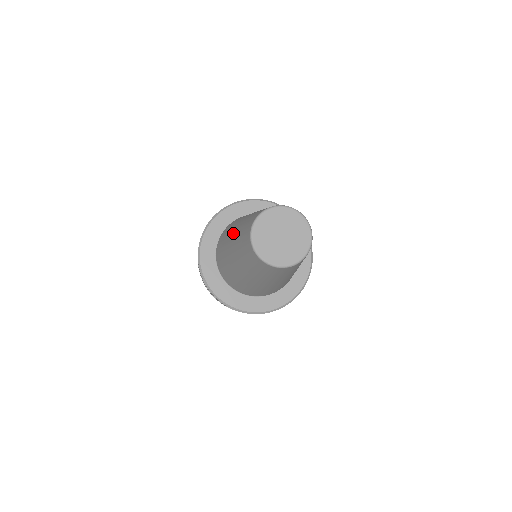
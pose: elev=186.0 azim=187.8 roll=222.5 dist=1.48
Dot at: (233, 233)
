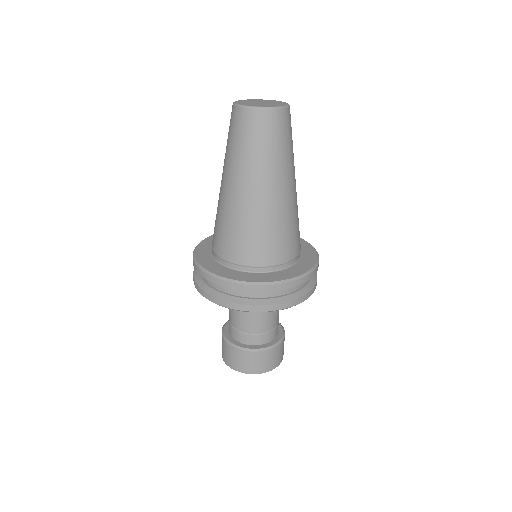
Dot at: occluded
